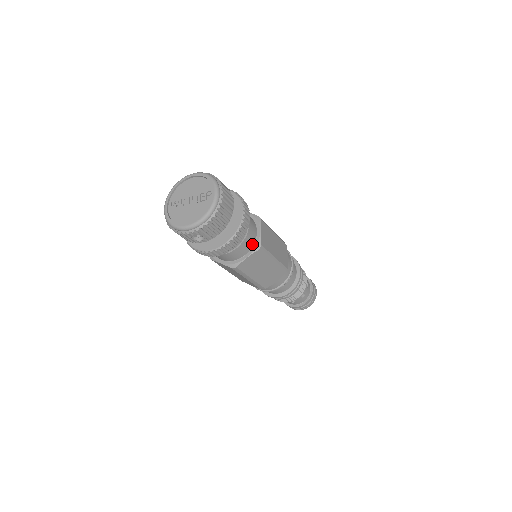
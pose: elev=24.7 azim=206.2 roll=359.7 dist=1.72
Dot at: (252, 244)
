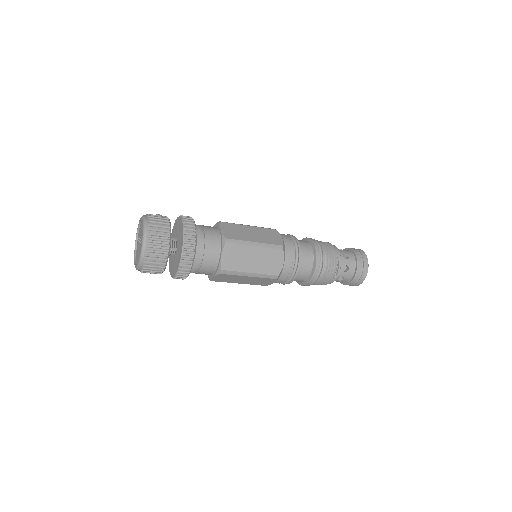
Dot at: (215, 267)
